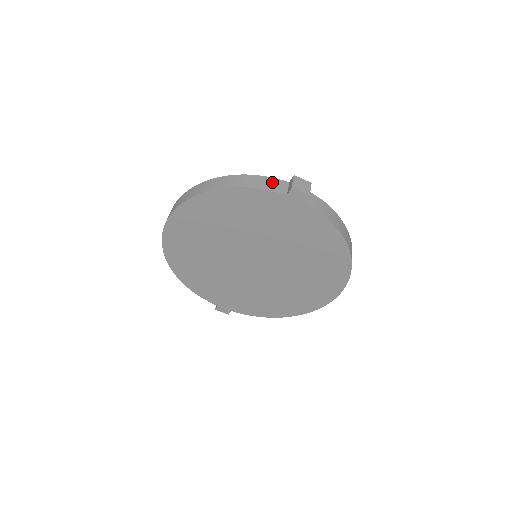
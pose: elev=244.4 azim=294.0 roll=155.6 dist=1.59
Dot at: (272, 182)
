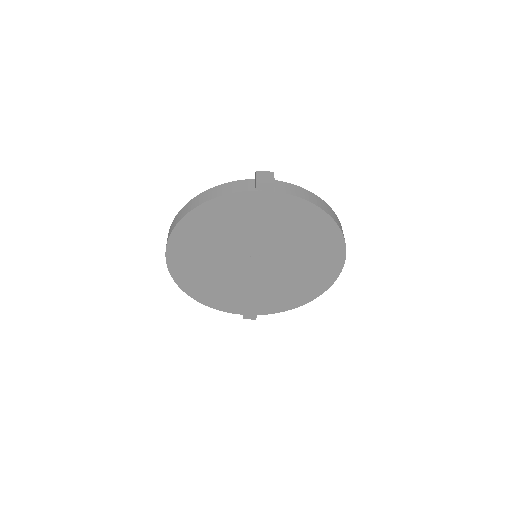
Dot at: (239, 184)
